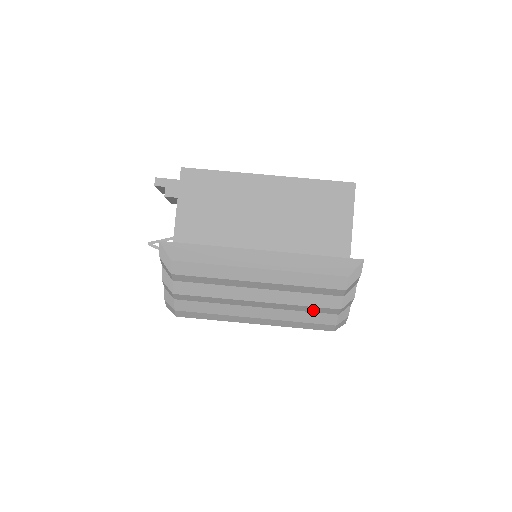
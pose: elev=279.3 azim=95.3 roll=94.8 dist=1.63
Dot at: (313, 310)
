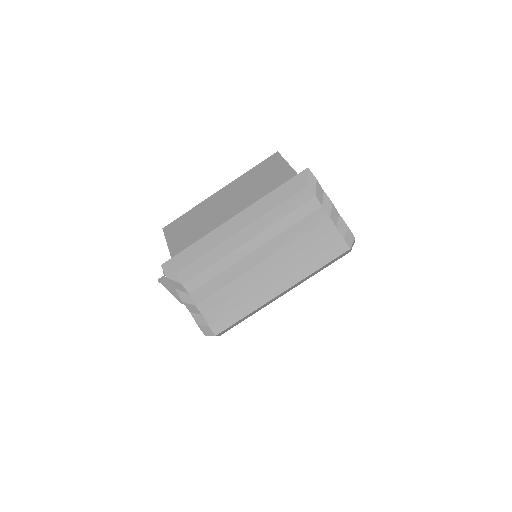
Dot at: (312, 238)
